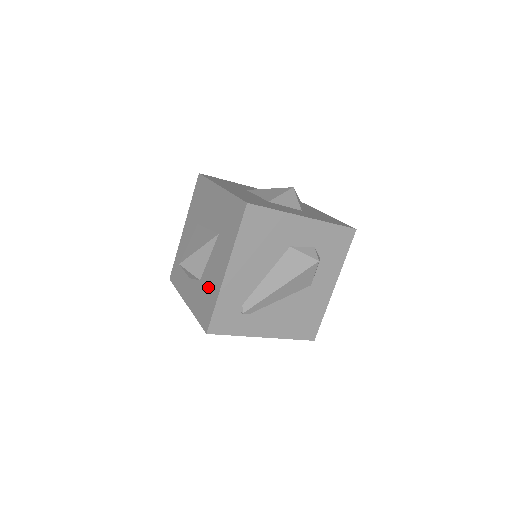
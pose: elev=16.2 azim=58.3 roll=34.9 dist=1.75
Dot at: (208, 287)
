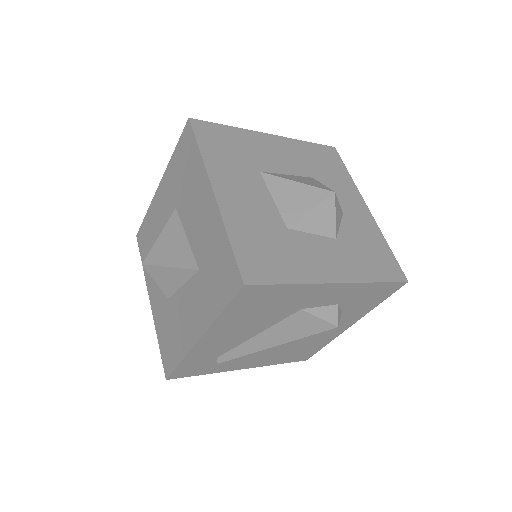
Dot at: (175, 325)
